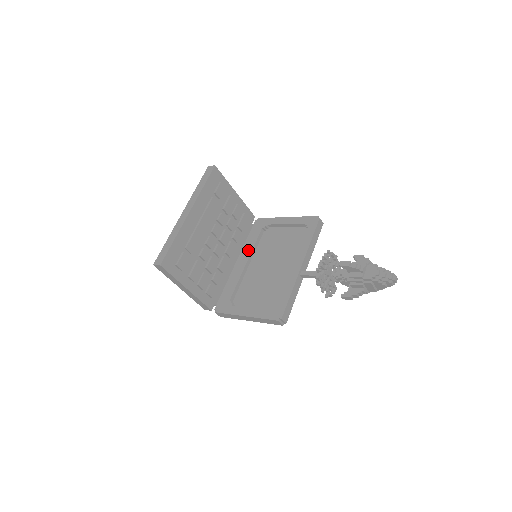
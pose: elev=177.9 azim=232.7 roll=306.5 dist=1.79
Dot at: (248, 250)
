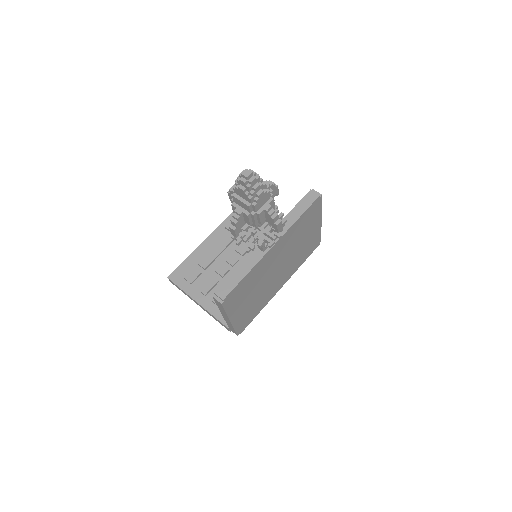
Dot at: occluded
